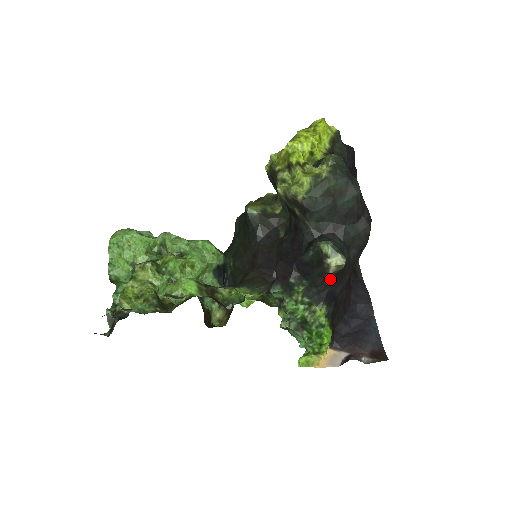
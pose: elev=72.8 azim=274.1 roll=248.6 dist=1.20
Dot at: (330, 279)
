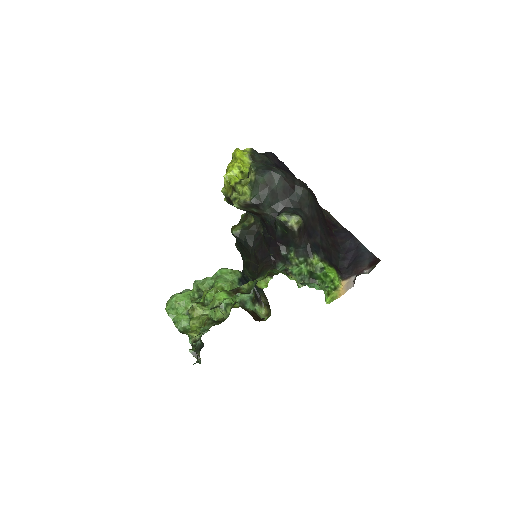
Dot at: (304, 236)
